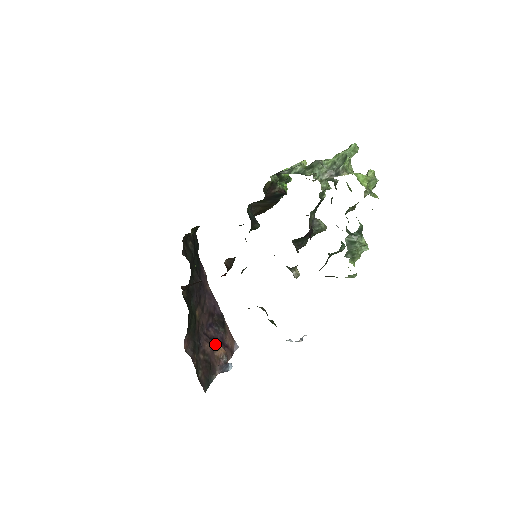
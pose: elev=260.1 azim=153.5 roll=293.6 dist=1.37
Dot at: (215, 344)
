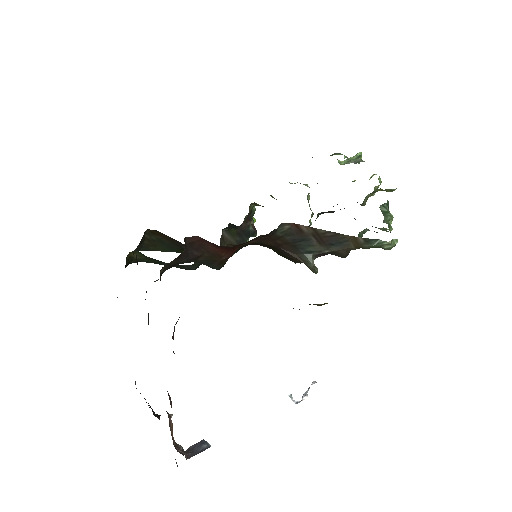
Dot at: (167, 413)
